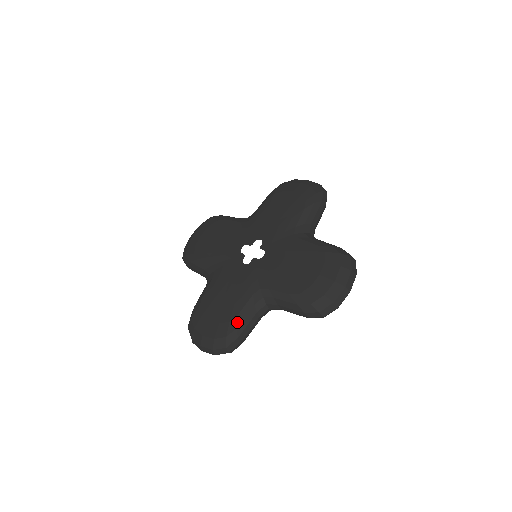
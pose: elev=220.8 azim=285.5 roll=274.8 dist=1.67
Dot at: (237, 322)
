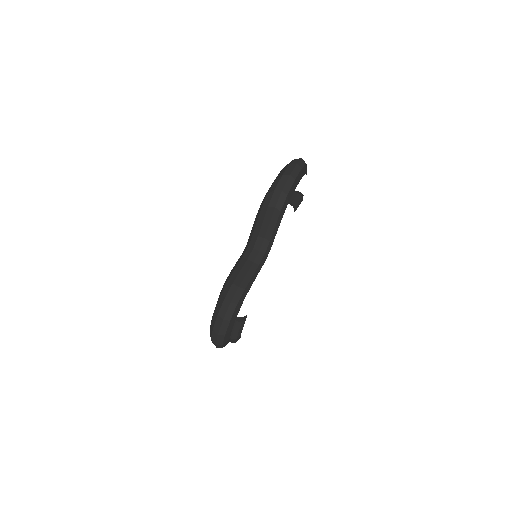
Dot at: (229, 275)
